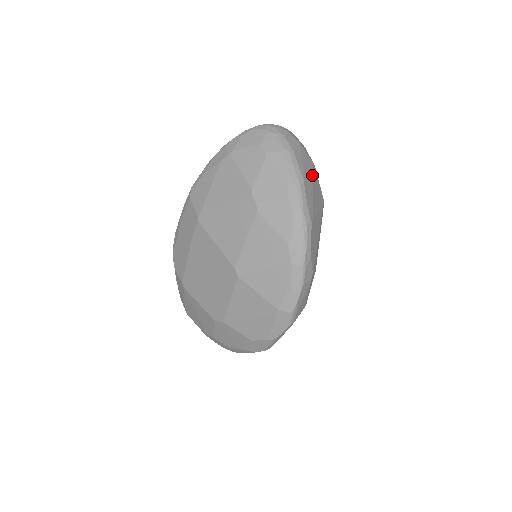
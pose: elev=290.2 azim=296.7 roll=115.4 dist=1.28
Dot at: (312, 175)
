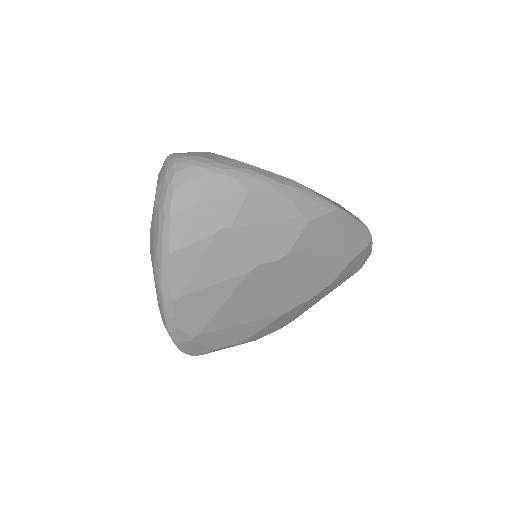
Dot at: (207, 244)
